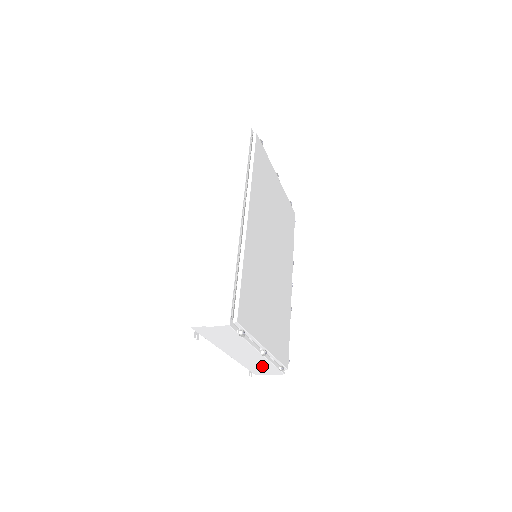
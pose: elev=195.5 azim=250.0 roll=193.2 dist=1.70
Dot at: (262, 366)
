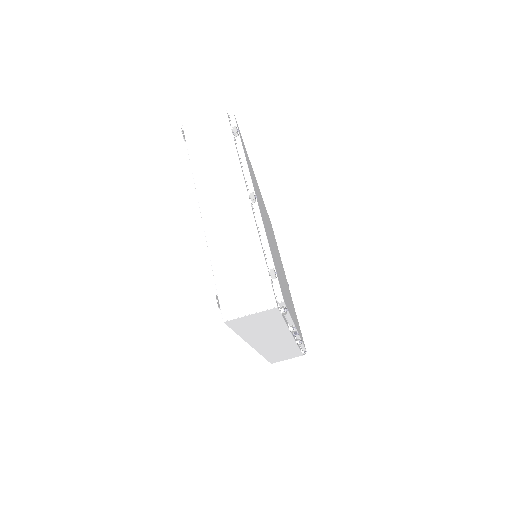
Dot at: (243, 263)
